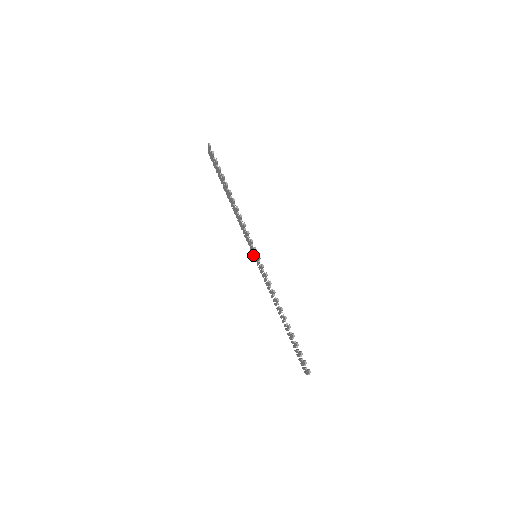
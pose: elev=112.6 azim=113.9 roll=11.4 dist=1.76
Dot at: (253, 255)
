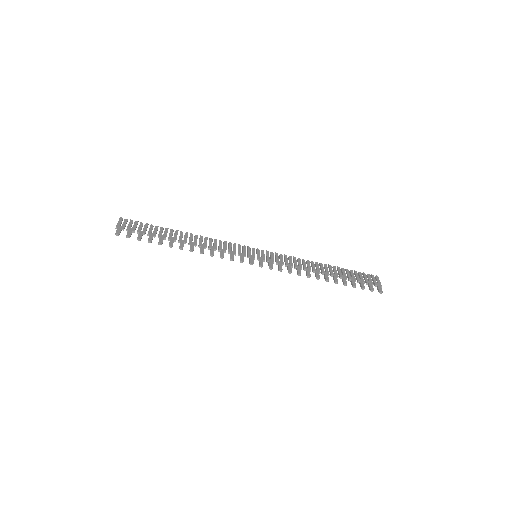
Dot at: (252, 251)
